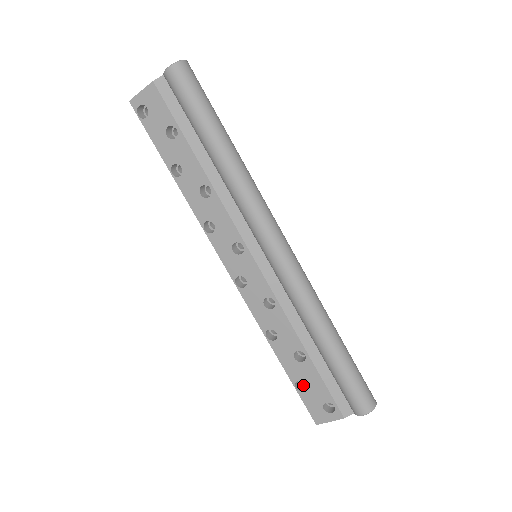
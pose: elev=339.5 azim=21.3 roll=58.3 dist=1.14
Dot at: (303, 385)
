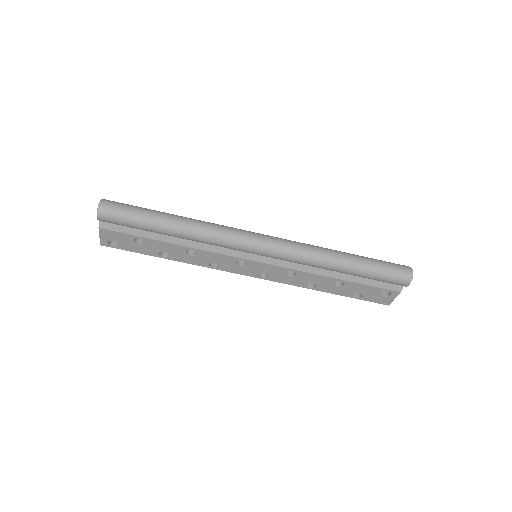
Dot at: occluded
